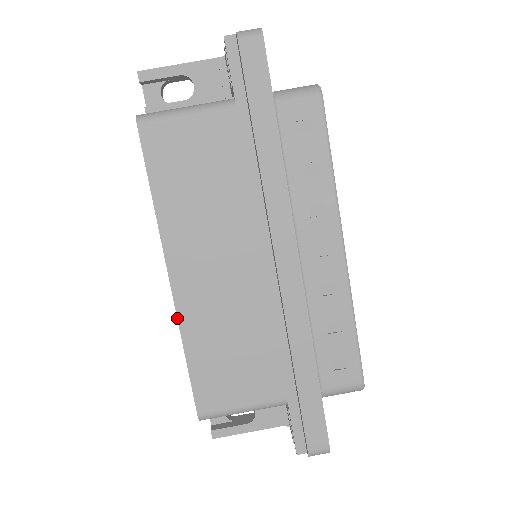
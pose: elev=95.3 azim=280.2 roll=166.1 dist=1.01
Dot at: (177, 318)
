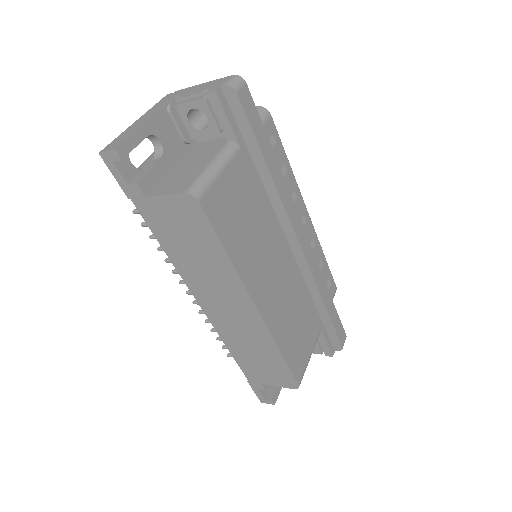
Dot at: (270, 333)
